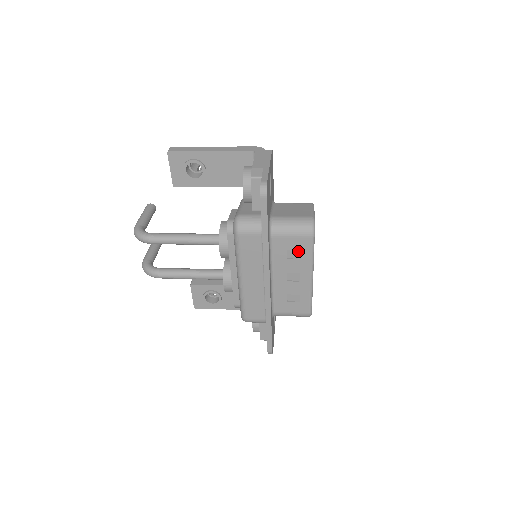
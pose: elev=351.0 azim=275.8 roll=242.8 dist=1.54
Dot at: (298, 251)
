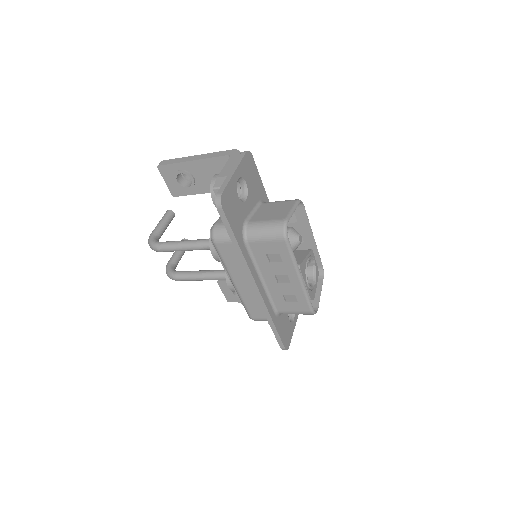
Dot at: (277, 254)
